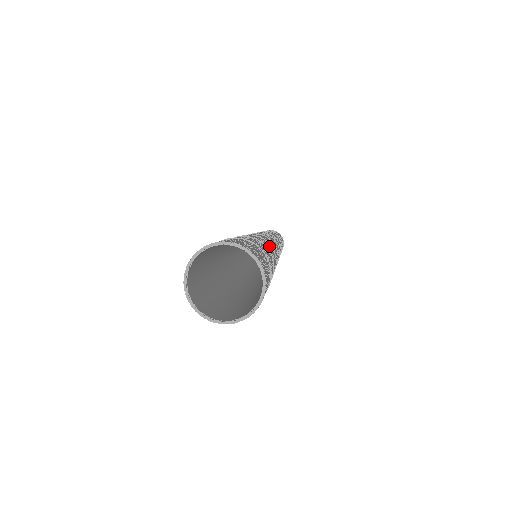
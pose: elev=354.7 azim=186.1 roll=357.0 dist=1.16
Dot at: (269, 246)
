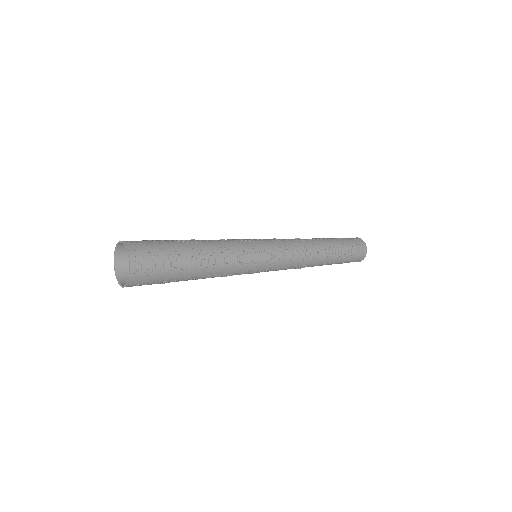
Dot at: (224, 255)
